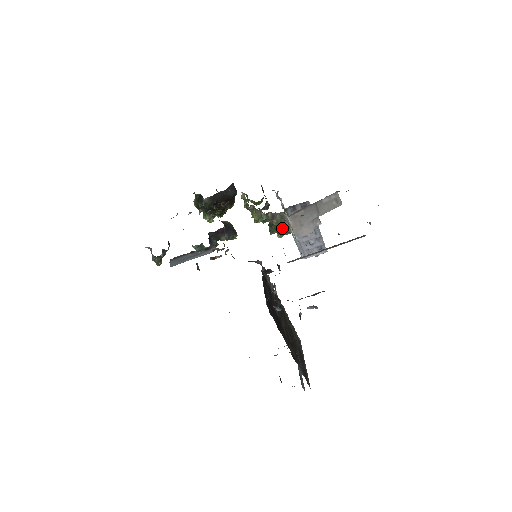
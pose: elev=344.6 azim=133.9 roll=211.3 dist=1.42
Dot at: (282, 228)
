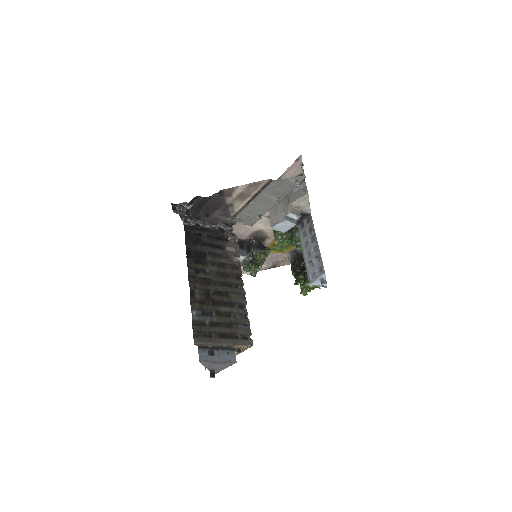
Dot at: occluded
